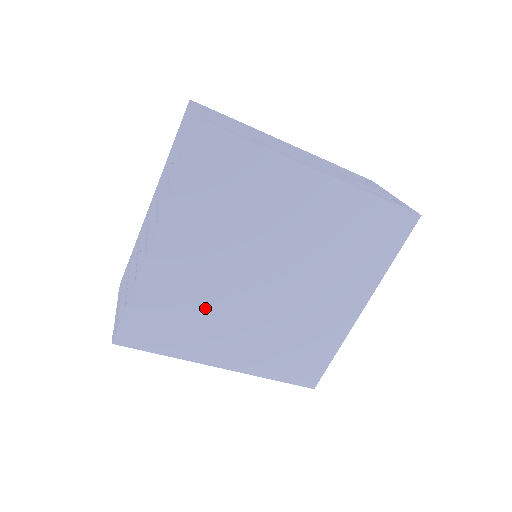
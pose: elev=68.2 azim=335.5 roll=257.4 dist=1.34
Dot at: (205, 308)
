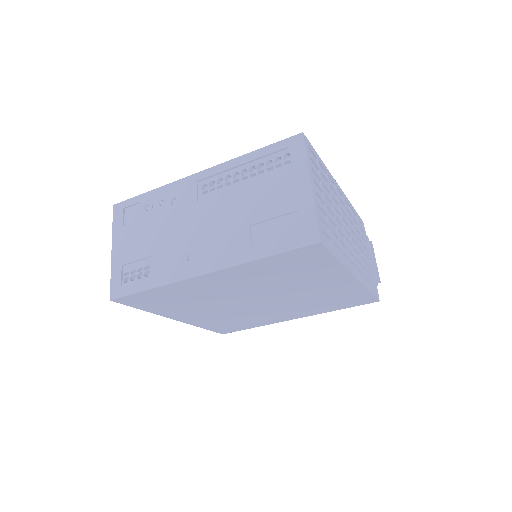
Dot at: (244, 316)
